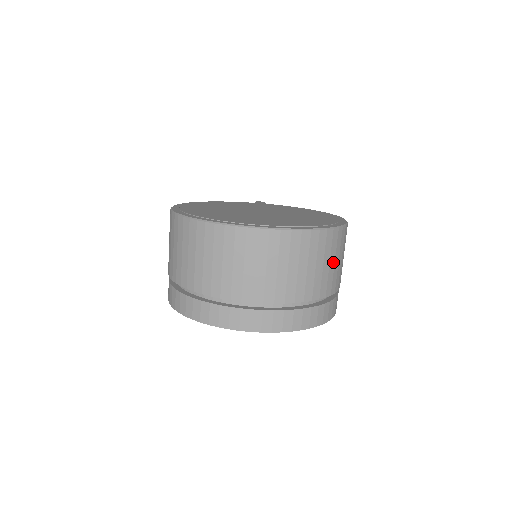
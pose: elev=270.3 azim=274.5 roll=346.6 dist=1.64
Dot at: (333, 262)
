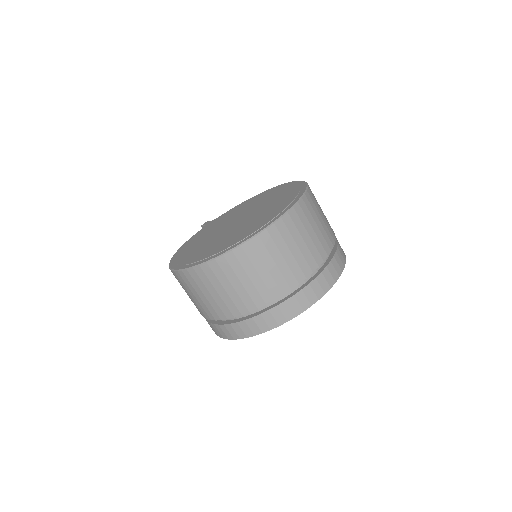
Dot at: (321, 211)
